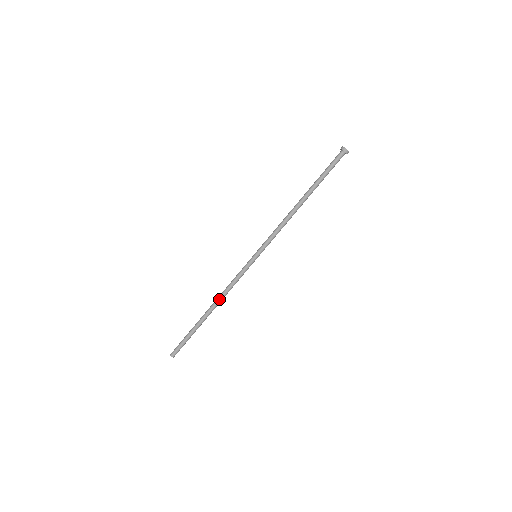
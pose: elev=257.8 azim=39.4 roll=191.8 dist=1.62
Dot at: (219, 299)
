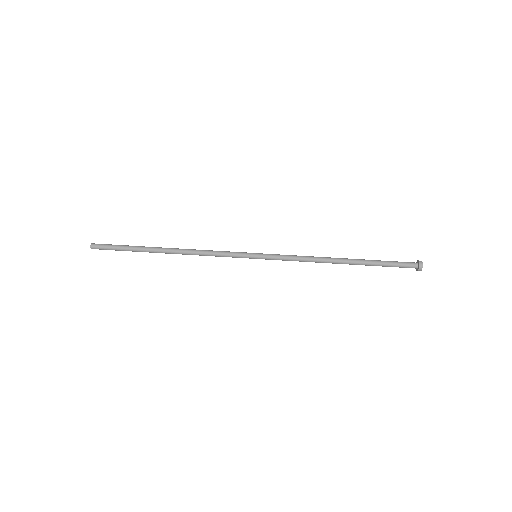
Dot at: (186, 250)
